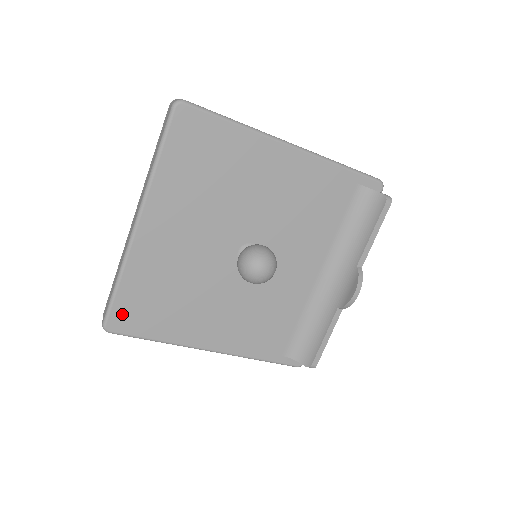
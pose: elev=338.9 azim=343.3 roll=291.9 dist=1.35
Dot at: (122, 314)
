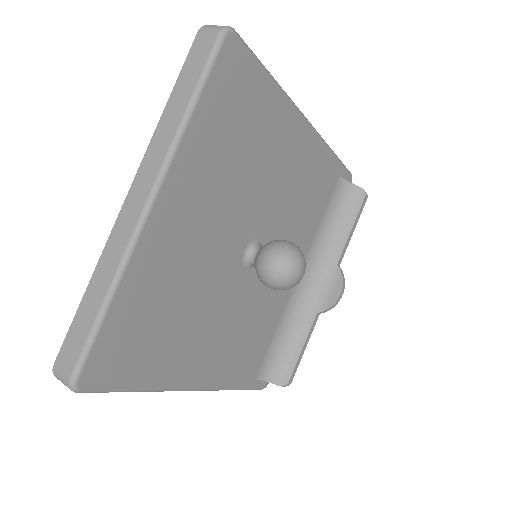
Dot at: (104, 357)
